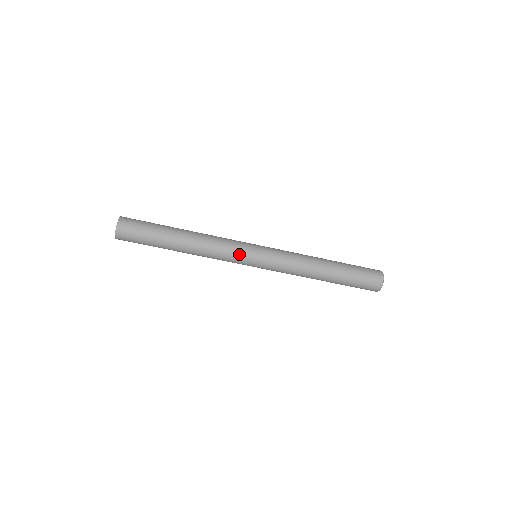
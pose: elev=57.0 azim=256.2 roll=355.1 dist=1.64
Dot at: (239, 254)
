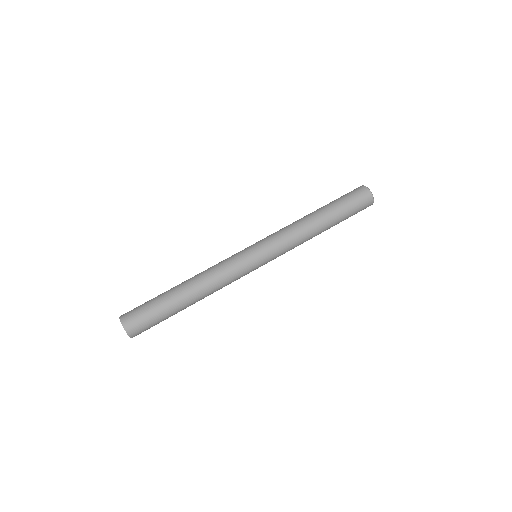
Dot at: (236, 256)
